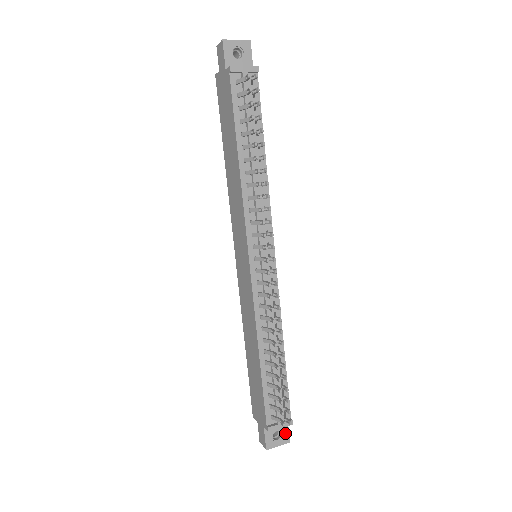
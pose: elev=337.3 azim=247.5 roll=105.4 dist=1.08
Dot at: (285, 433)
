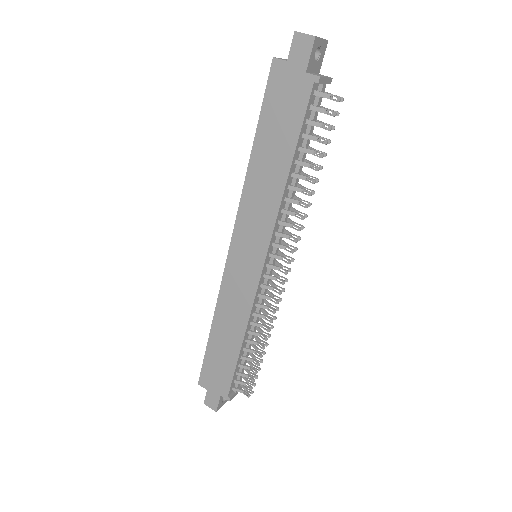
Dot at: occluded
